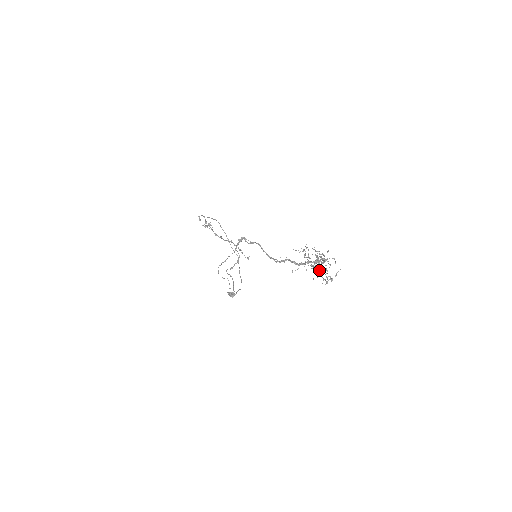
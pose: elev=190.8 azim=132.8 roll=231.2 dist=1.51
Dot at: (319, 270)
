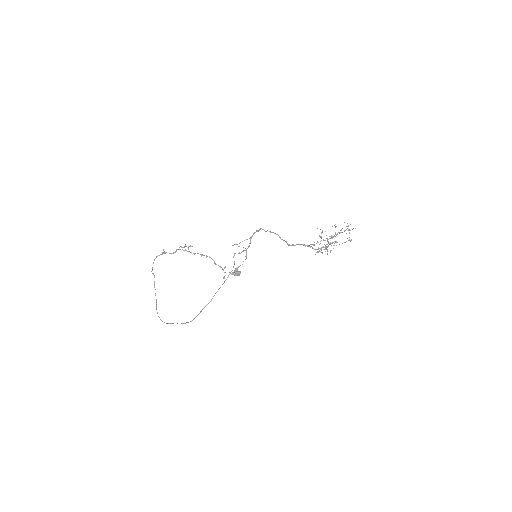
Dot at: occluded
